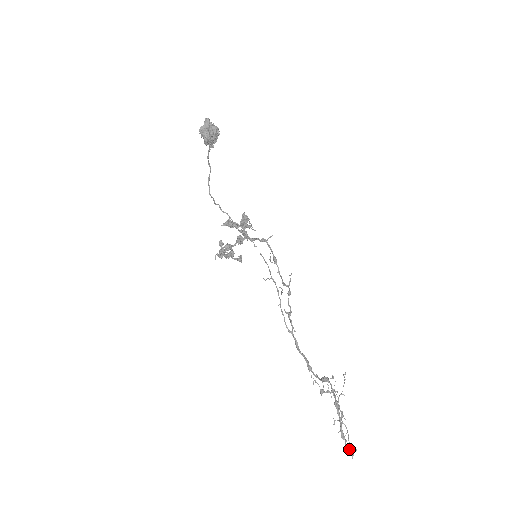
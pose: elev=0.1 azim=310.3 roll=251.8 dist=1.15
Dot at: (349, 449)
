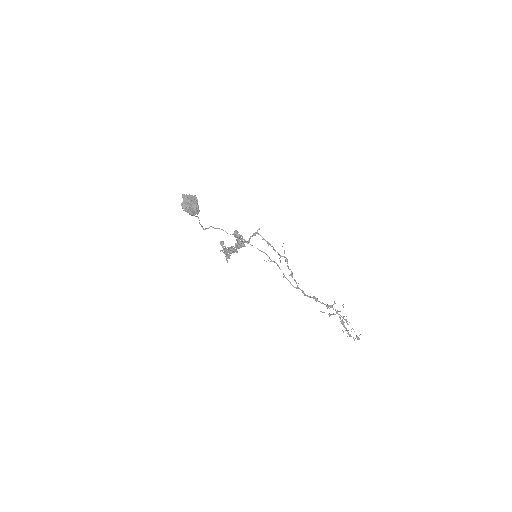
Dot at: occluded
